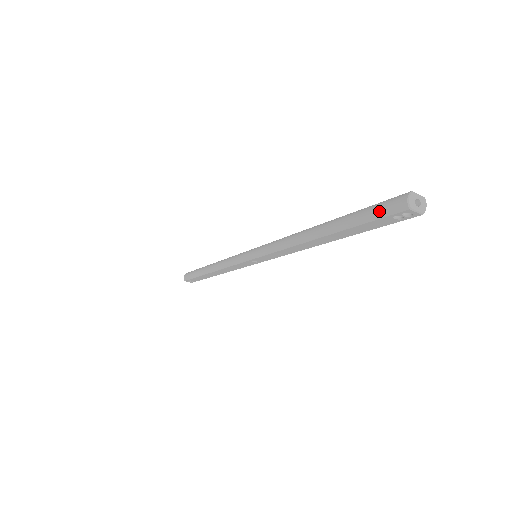
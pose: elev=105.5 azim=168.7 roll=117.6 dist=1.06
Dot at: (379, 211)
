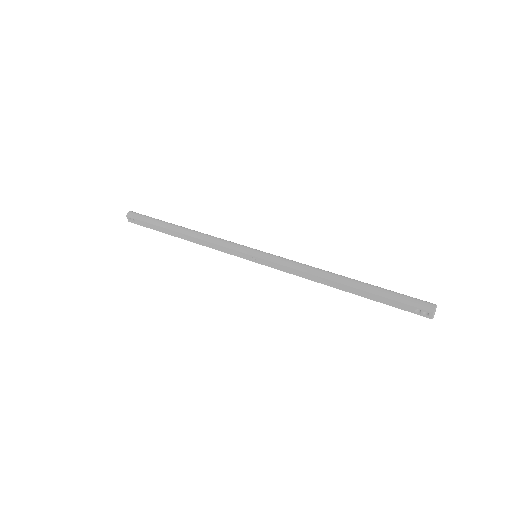
Dot at: (411, 301)
